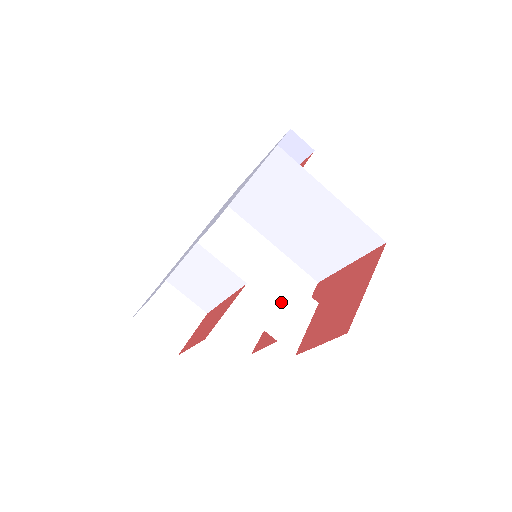
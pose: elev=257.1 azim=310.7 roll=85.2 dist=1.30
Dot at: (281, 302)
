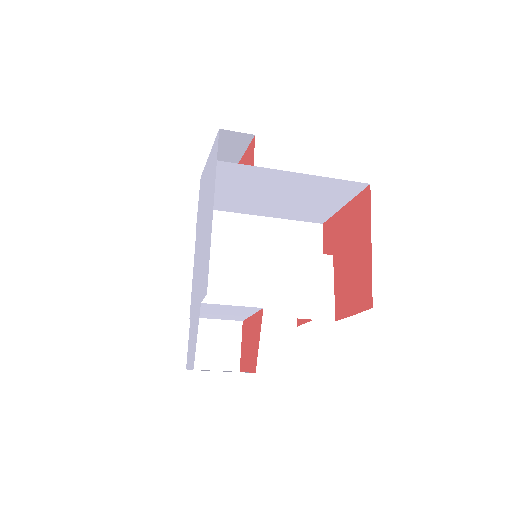
Dot at: (300, 280)
